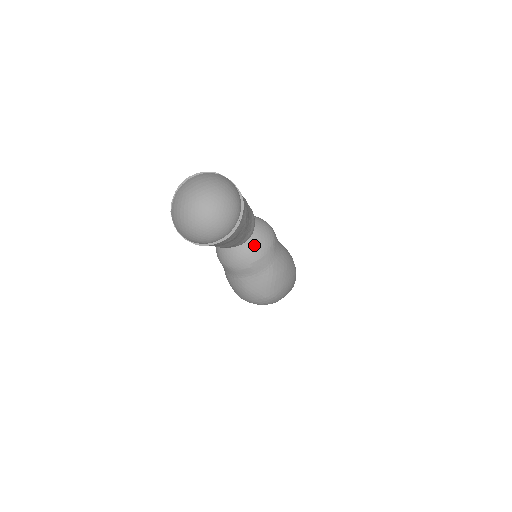
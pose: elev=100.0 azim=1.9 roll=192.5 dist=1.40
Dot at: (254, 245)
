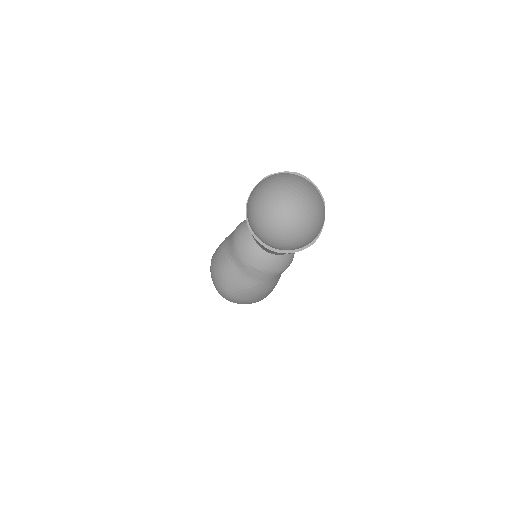
Dot at: (269, 258)
